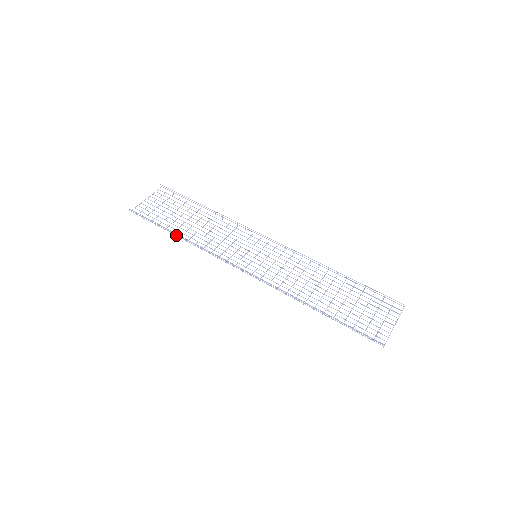
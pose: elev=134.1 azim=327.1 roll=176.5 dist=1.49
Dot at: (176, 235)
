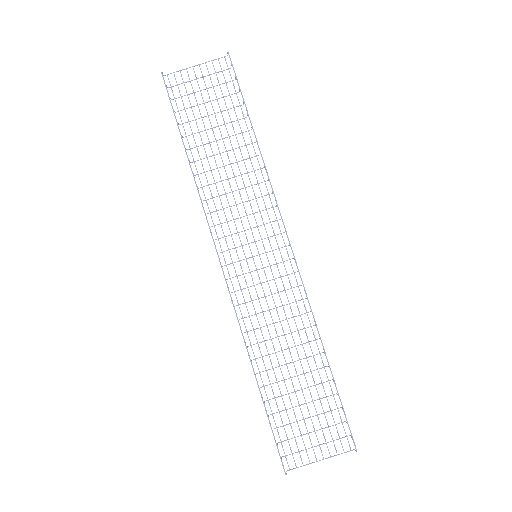
Dot at: (188, 158)
